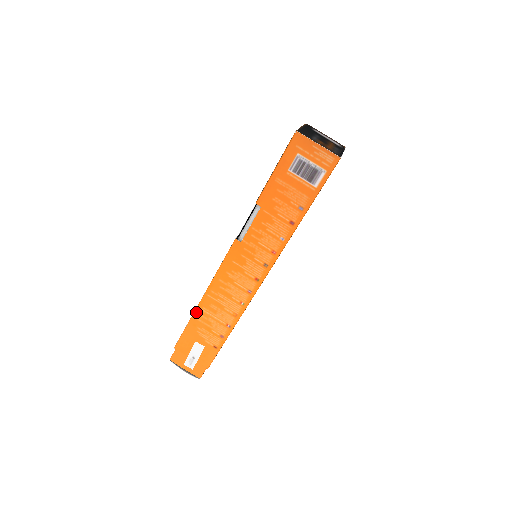
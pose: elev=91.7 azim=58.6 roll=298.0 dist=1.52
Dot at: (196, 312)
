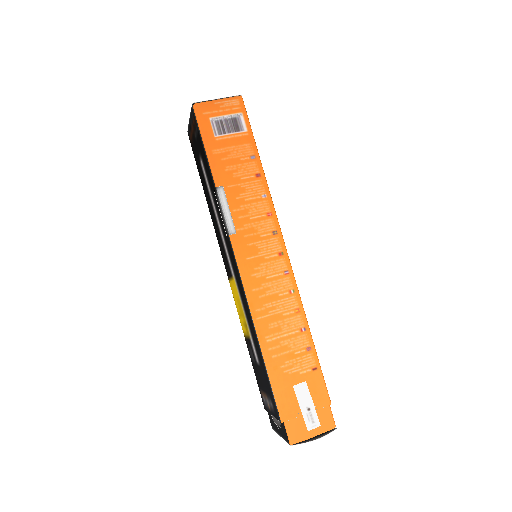
Dot at: (264, 351)
